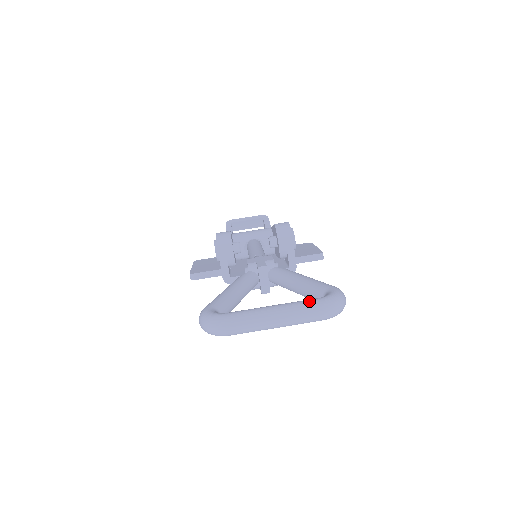
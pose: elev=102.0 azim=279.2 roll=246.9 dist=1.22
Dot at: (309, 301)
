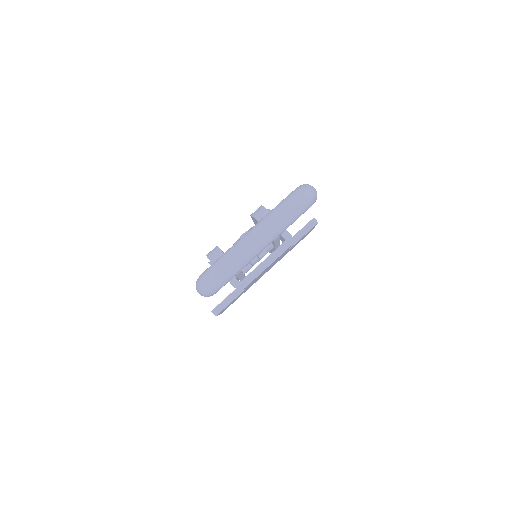
Dot at: (277, 205)
